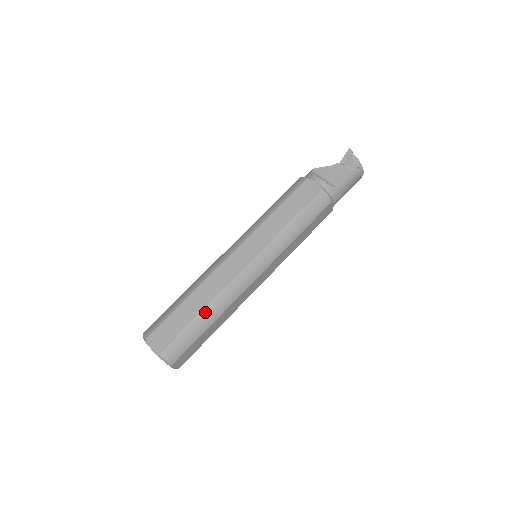
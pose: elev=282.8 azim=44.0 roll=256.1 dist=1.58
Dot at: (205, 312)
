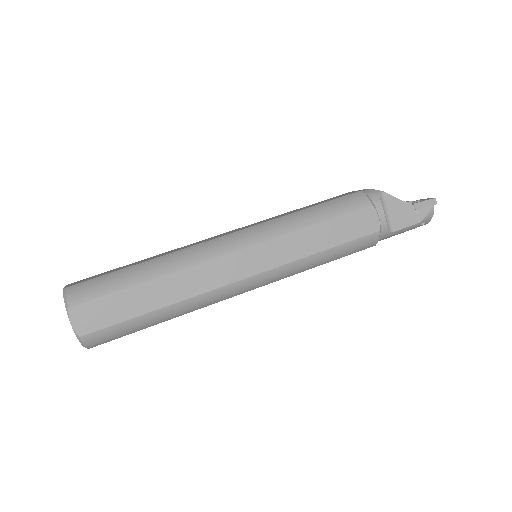
Dot at: (165, 310)
